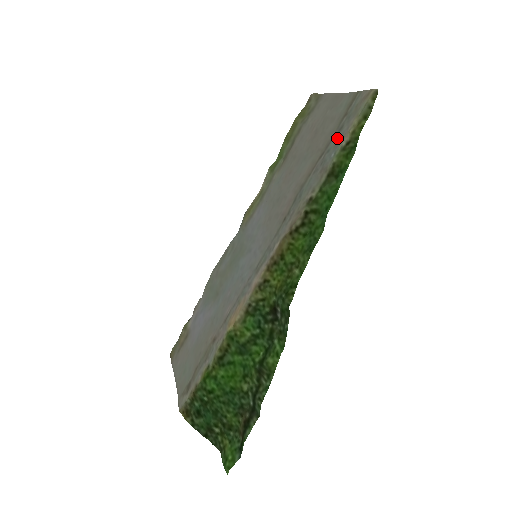
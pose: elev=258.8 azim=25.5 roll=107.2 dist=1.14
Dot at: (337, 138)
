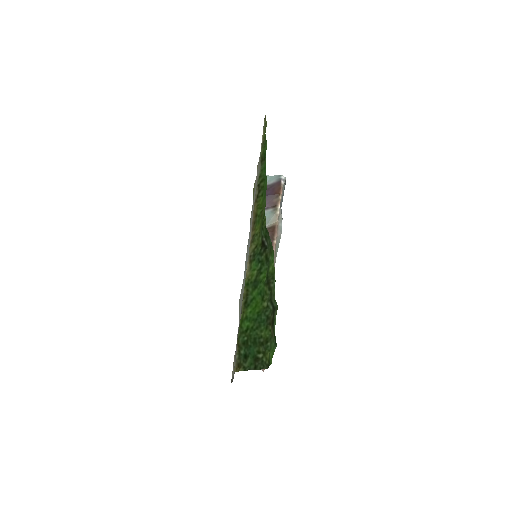
Dot at: occluded
